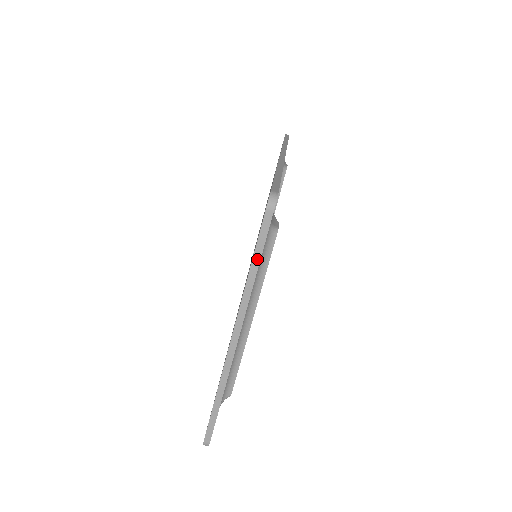
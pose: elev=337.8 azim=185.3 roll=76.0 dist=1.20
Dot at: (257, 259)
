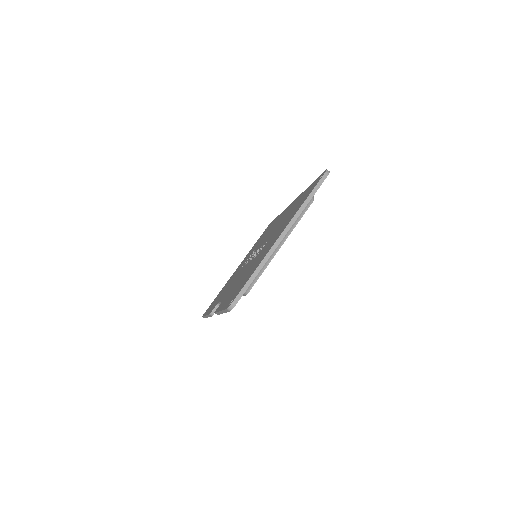
Dot at: (312, 195)
